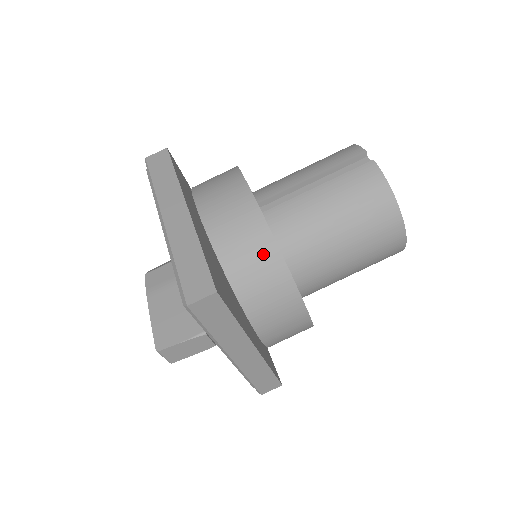
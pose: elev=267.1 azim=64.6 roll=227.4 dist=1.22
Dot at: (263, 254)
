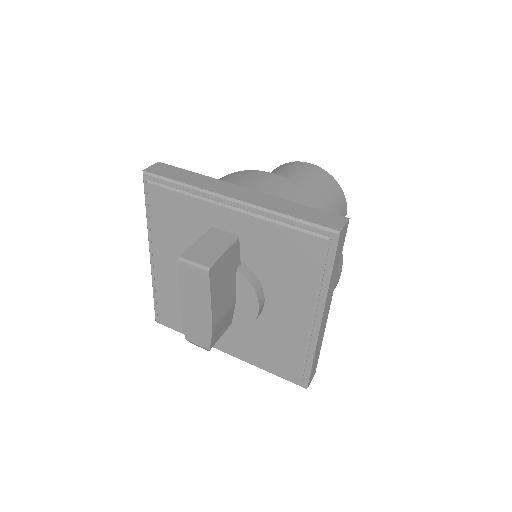
Dot at: occluded
